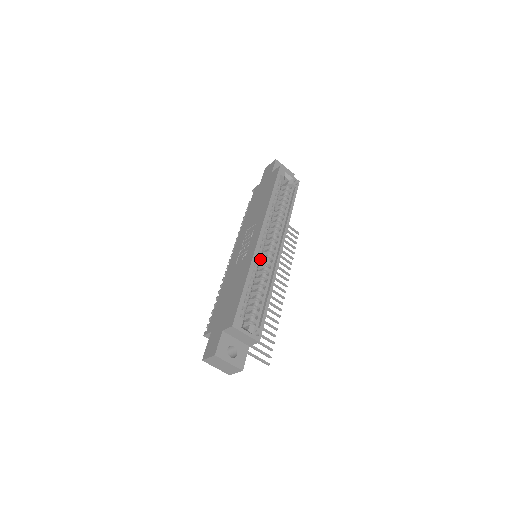
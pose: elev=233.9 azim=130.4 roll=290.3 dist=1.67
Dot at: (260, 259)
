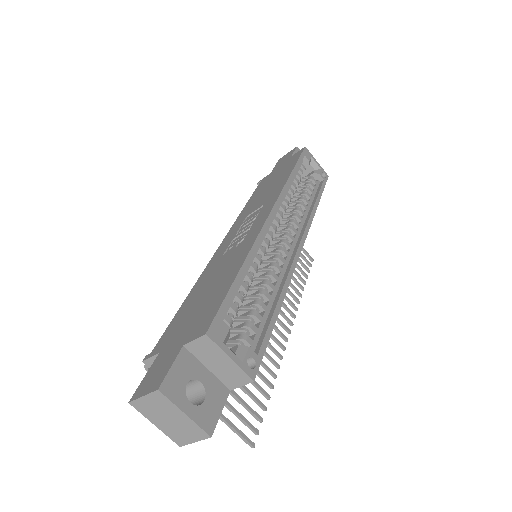
Dot at: (267, 248)
